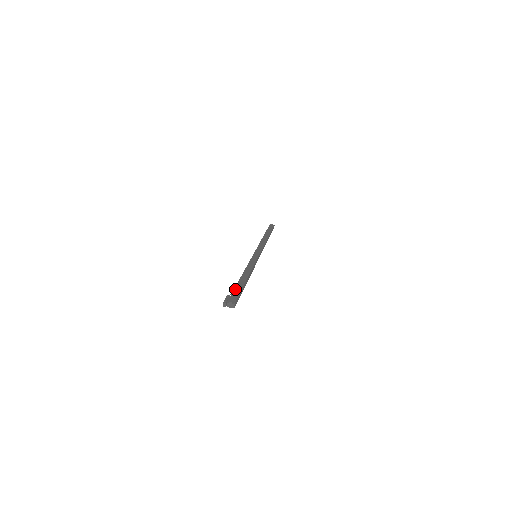
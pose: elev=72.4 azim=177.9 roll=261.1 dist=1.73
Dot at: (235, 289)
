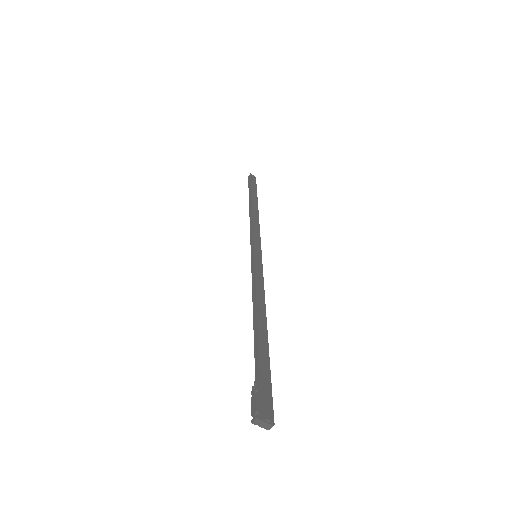
Dot at: (262, 368)
